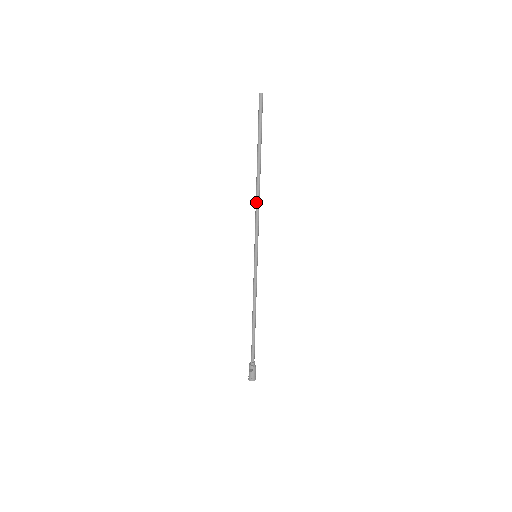
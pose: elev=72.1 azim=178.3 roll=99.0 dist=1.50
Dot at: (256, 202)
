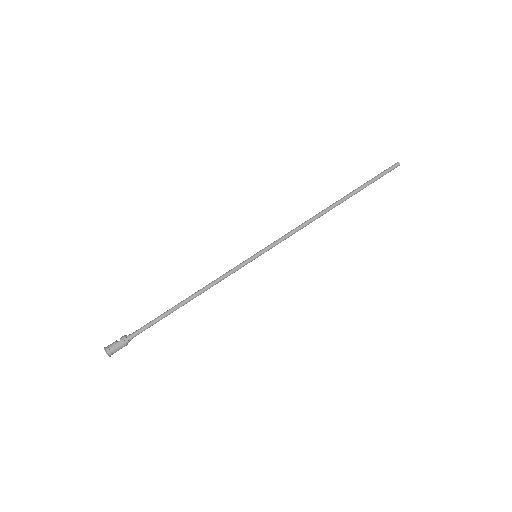
Dot at: (308, 220)
